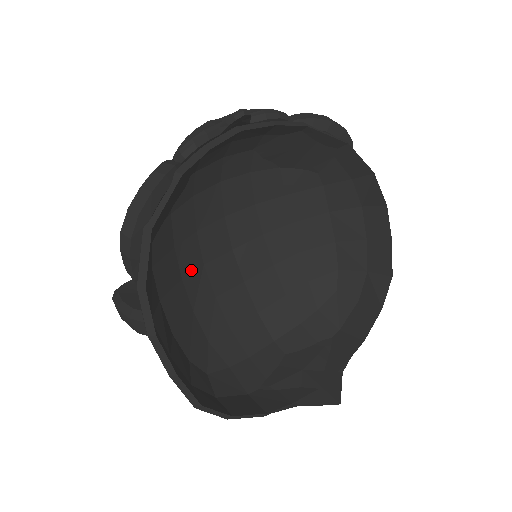
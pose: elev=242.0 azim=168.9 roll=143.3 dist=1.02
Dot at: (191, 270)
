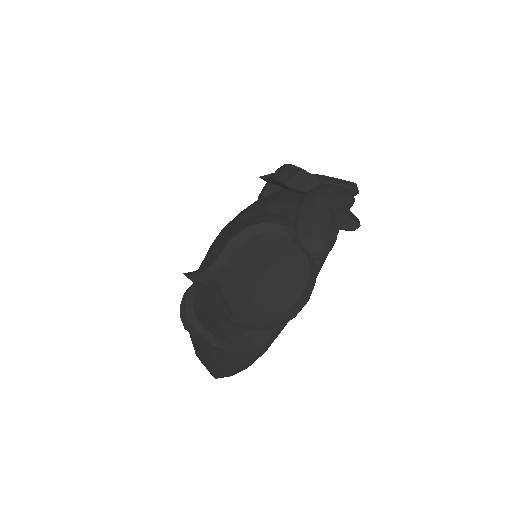
Dot at: occluded
